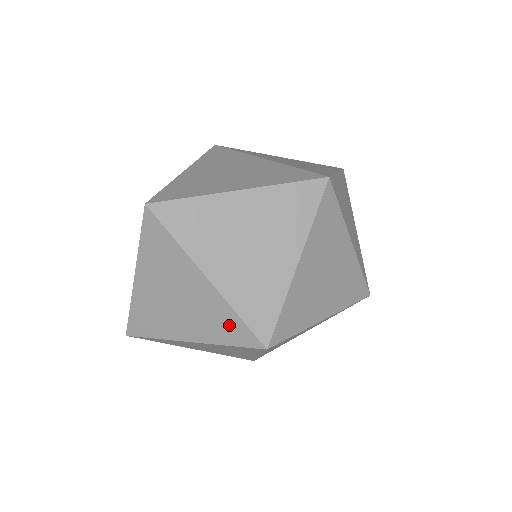
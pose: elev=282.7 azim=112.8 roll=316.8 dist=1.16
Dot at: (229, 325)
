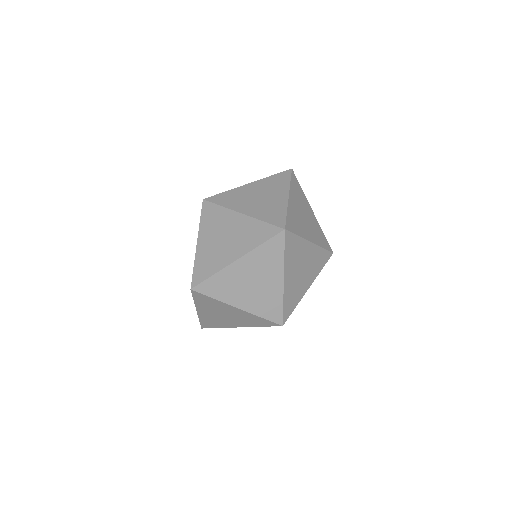
Dot at: (258, 321)
